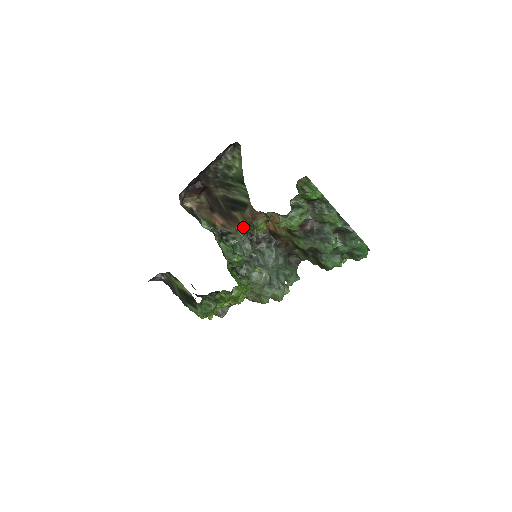
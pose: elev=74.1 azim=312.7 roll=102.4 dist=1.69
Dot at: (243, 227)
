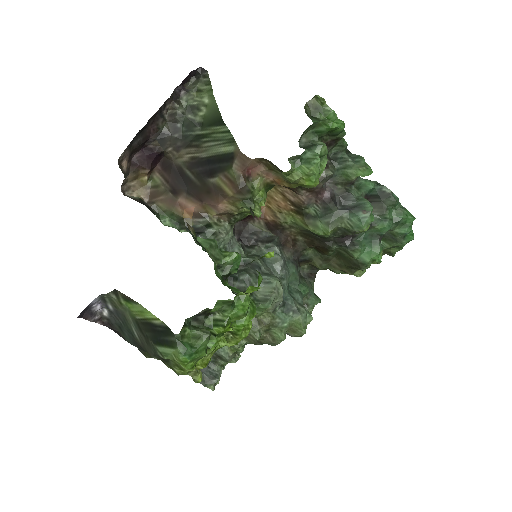
Dot at: (230, 202)
